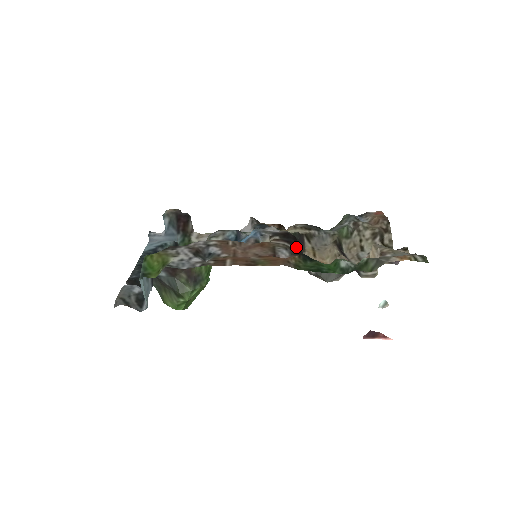
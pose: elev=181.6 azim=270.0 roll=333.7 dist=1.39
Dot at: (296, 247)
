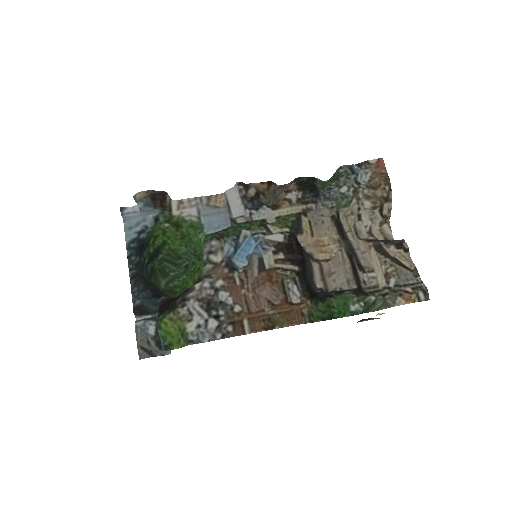
Dot at: (302, 266)
